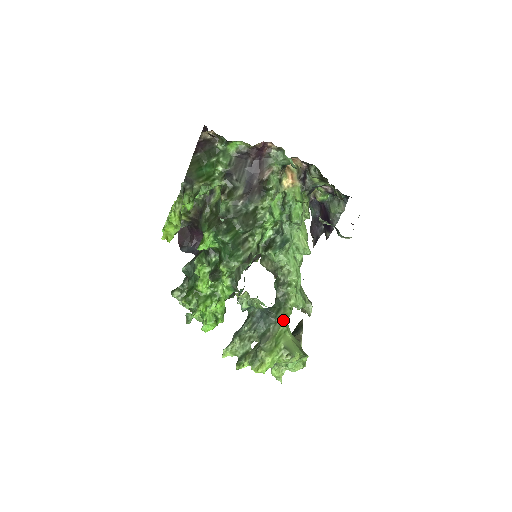
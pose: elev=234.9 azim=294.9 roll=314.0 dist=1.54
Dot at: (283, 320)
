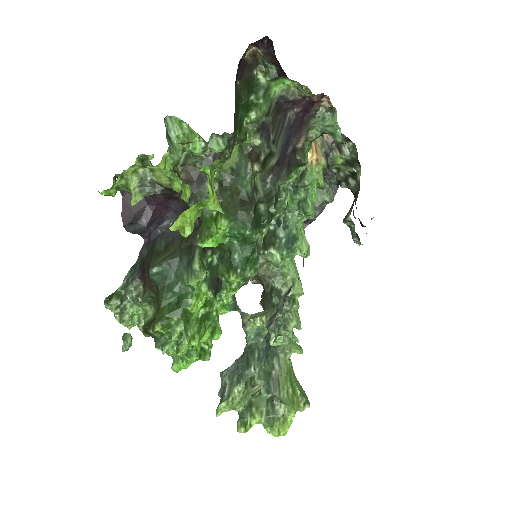
Dot at: (292, 352)
